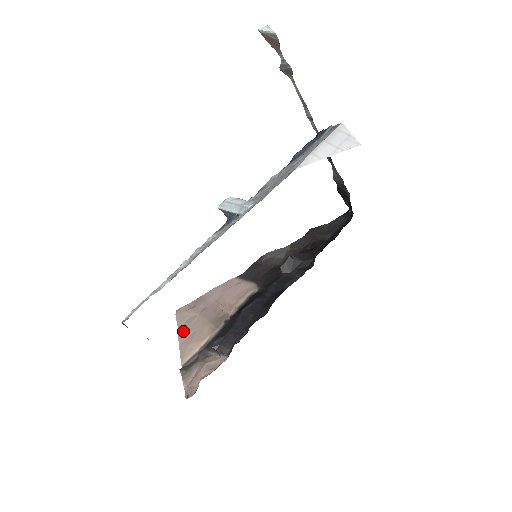
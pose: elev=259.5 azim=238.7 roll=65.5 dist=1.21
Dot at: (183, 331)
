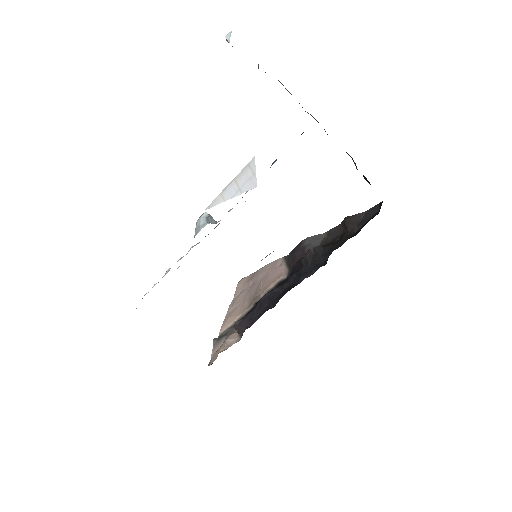
Dot at: (233, 302)
